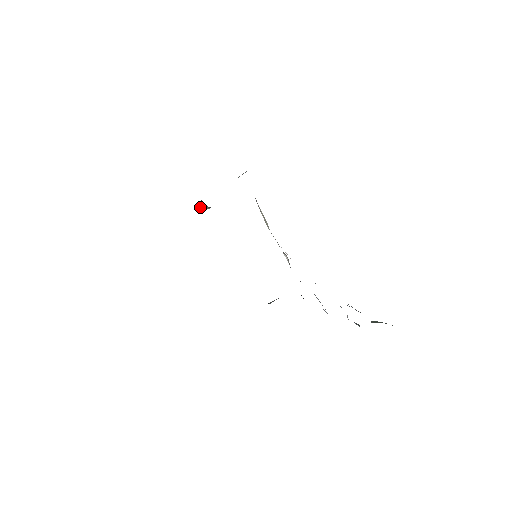
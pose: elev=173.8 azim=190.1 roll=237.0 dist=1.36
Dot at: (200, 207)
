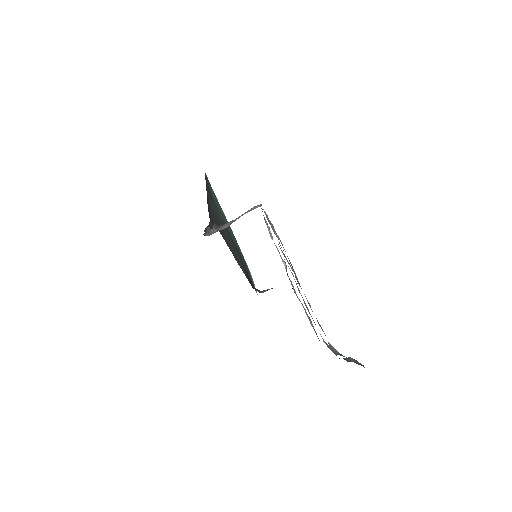
Dot at: (207, 231)
